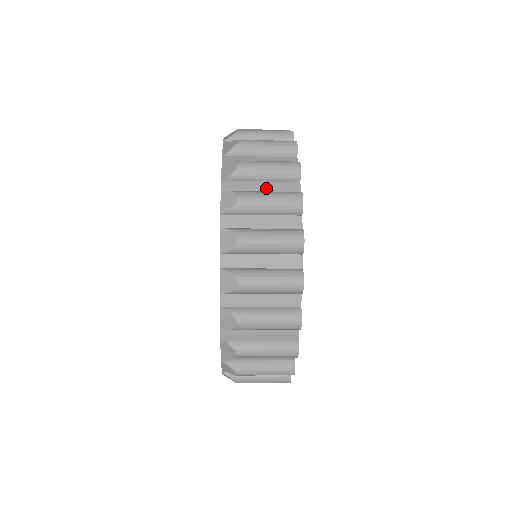
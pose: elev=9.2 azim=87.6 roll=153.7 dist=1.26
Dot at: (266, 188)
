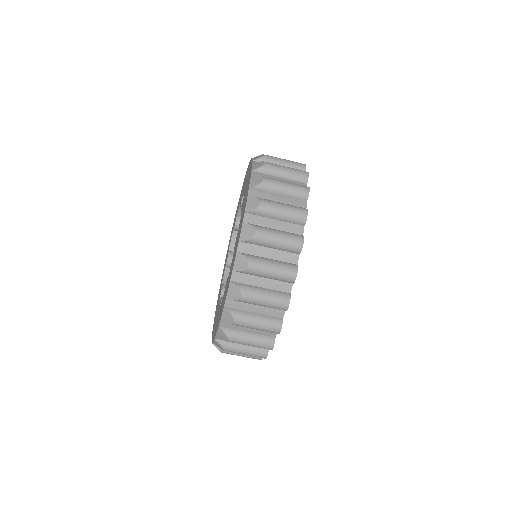
Dot at: occluded
